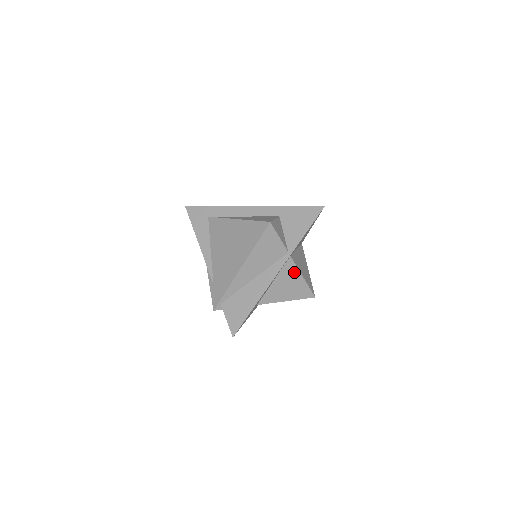
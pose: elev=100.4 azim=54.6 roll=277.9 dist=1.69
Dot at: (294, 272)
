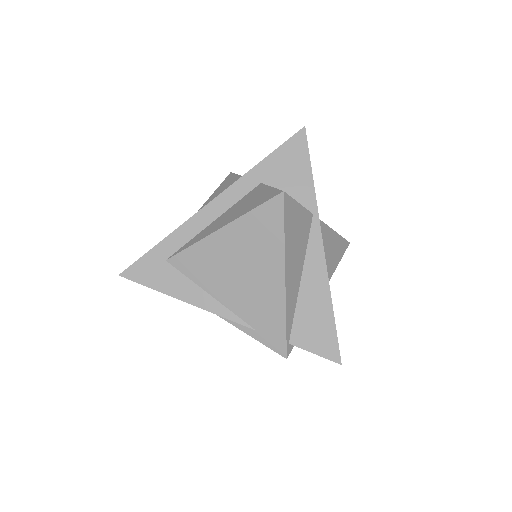
Dot at: (326, 233)
